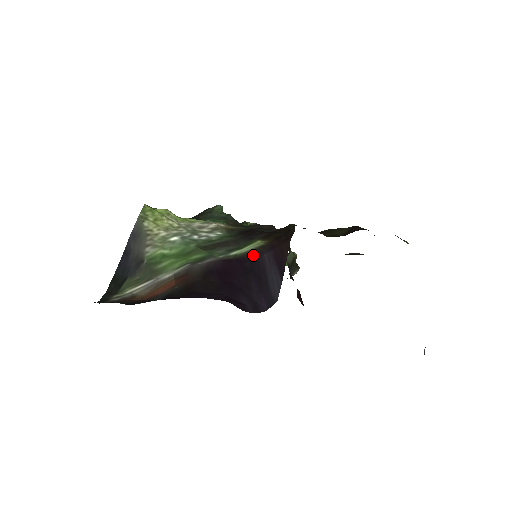
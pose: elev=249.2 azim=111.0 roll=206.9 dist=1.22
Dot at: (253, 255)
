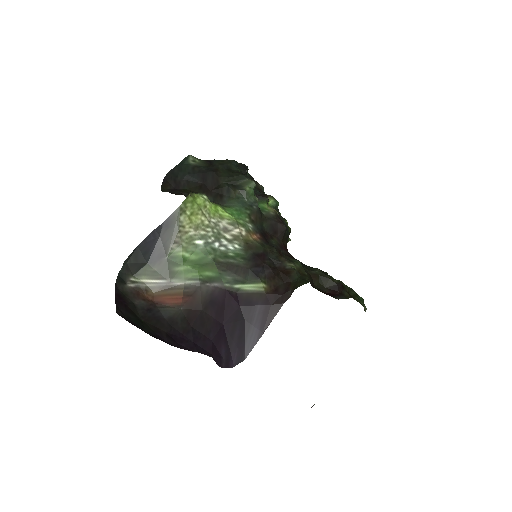
Dot at: (250, 300)
